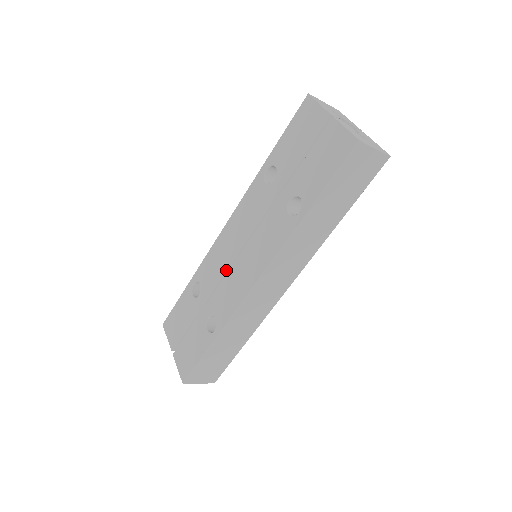
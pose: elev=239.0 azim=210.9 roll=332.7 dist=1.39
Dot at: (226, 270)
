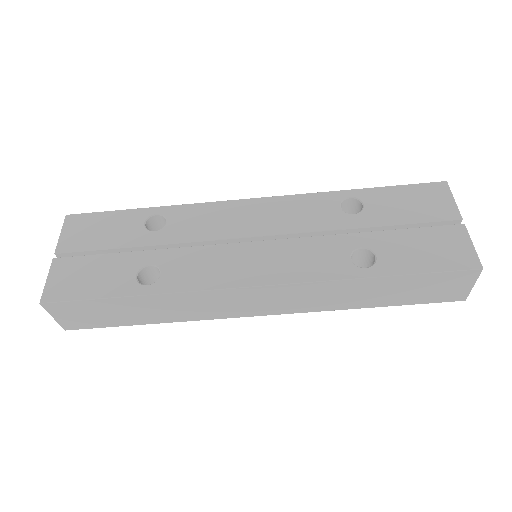
Dot at: (219, 240)
